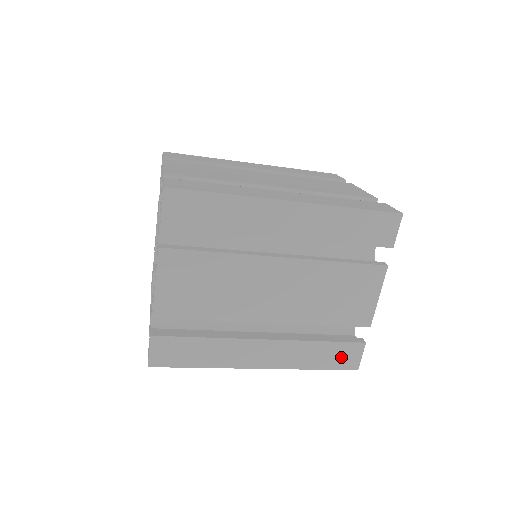
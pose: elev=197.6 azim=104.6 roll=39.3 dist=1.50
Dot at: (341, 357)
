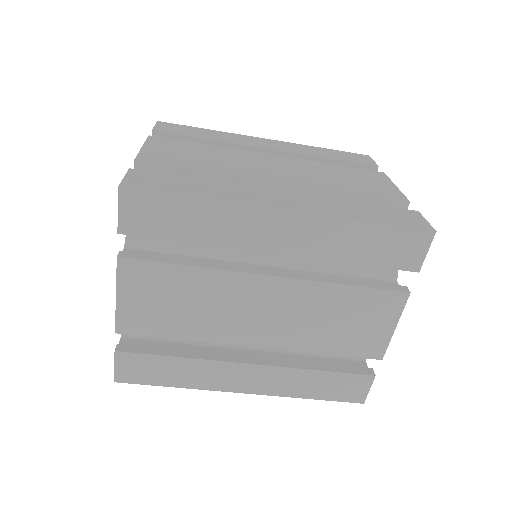
Dot at: (343, 388)
